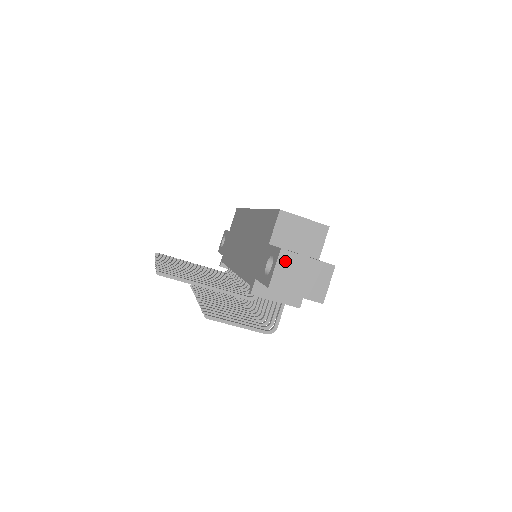
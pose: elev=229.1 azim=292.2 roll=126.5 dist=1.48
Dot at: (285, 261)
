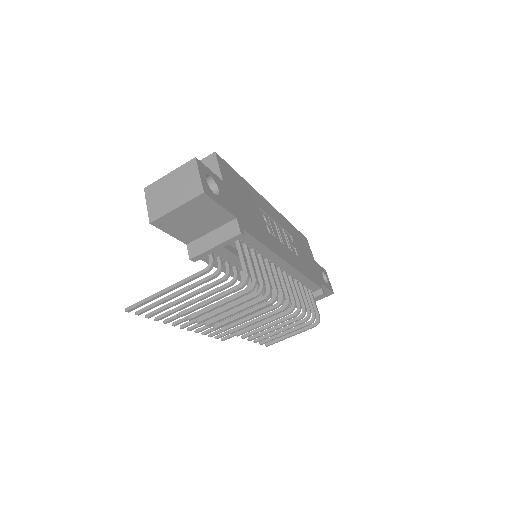
Dot at: (152, 193)
